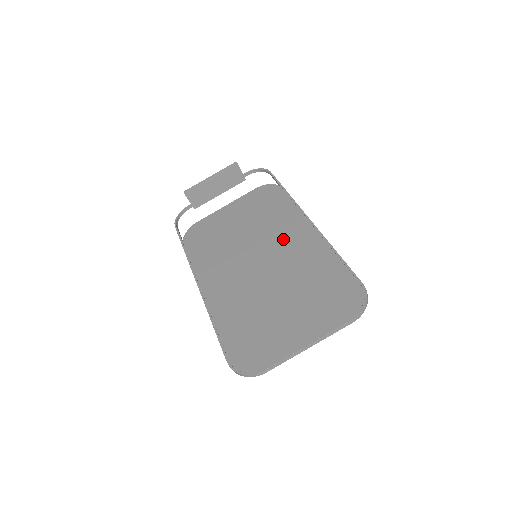
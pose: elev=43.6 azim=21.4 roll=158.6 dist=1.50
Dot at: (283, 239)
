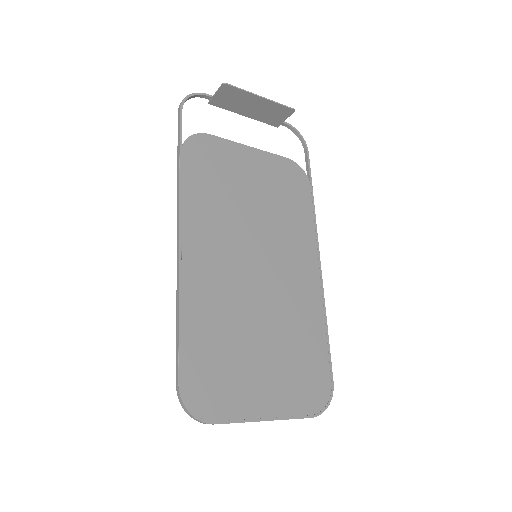
Dot at: (290, 260)
